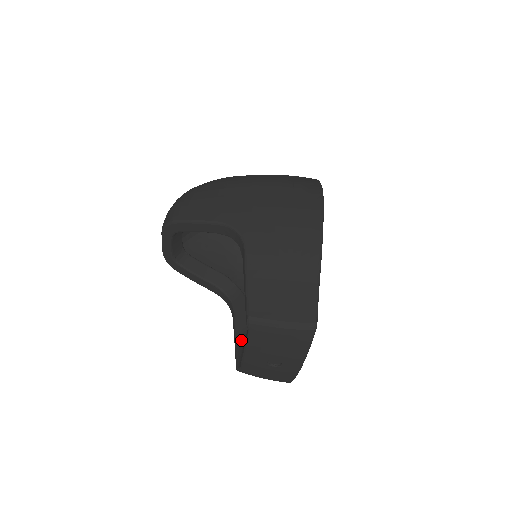
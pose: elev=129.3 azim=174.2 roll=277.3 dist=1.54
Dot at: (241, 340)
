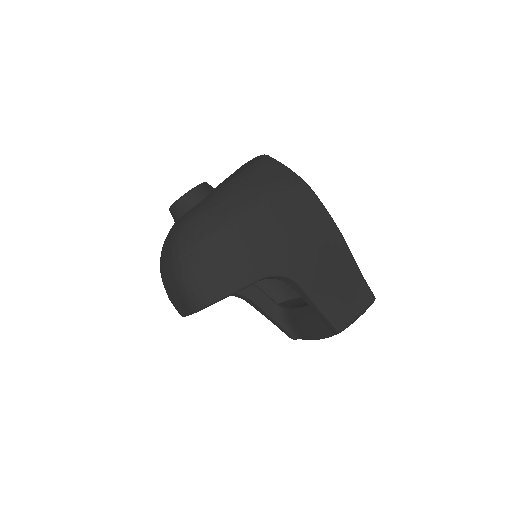
Dot at: (281, 319)
